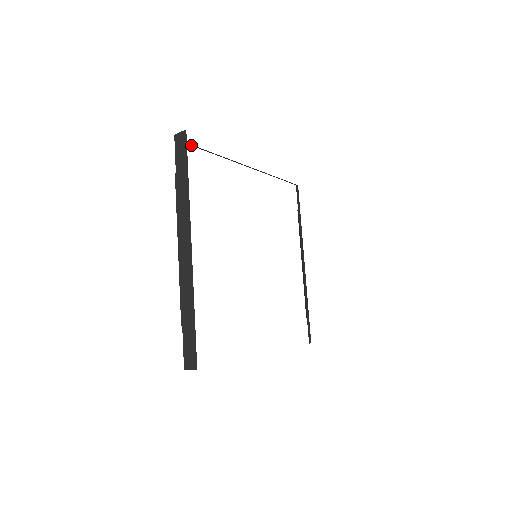
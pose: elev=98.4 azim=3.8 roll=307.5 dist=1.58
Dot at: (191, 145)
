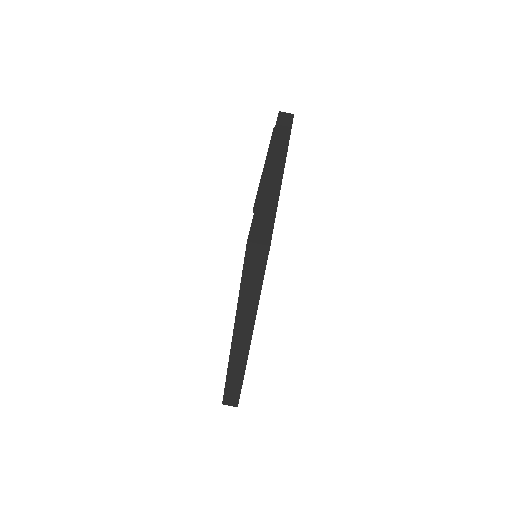
Dot at: occluded
